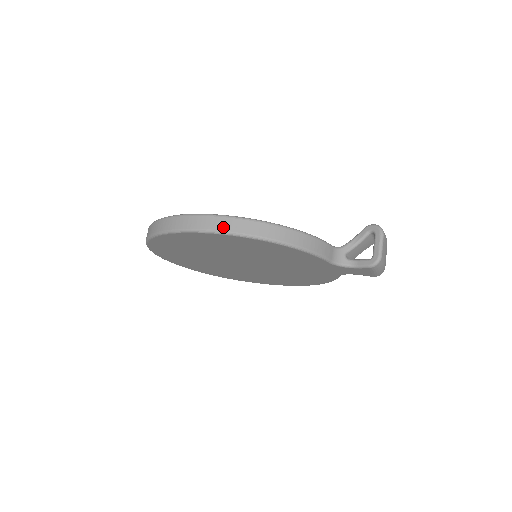
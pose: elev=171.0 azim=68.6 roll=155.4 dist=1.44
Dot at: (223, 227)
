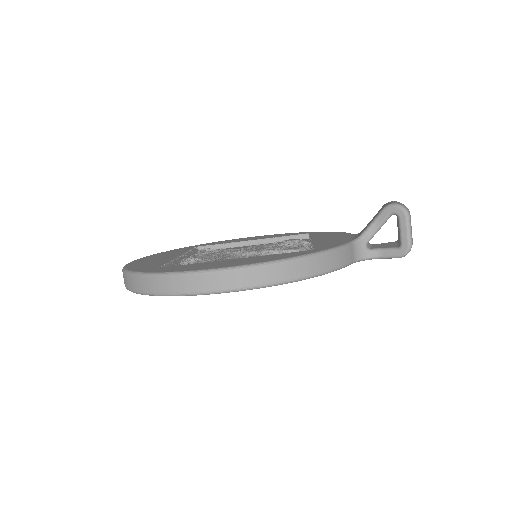
Dot at: (226, 285)
